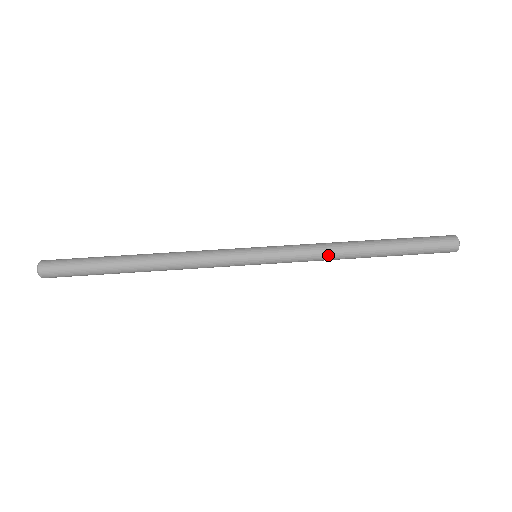
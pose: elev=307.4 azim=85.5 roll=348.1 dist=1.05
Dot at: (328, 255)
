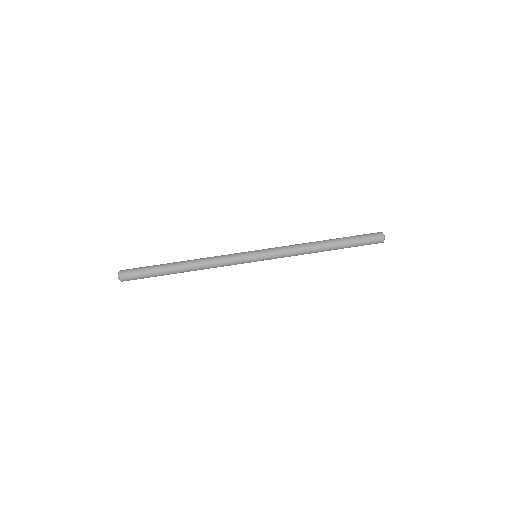
Dot at: (301, 248)
